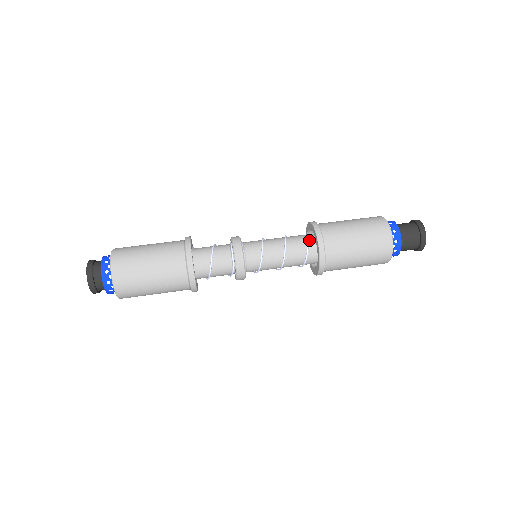
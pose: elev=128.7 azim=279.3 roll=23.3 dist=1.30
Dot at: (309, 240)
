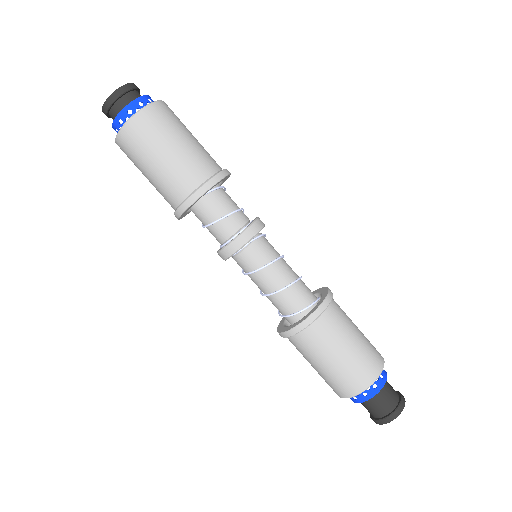
Dot at: (291, 316)
